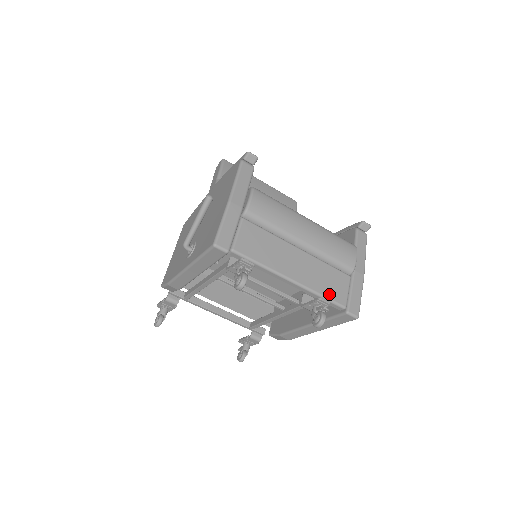
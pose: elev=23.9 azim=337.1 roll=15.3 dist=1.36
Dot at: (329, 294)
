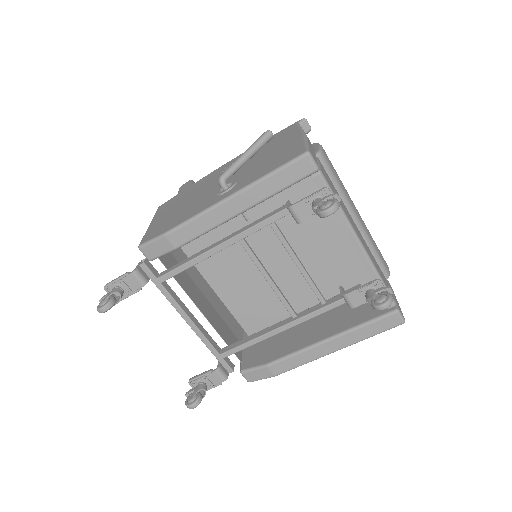
Dot at: (384, 281)
